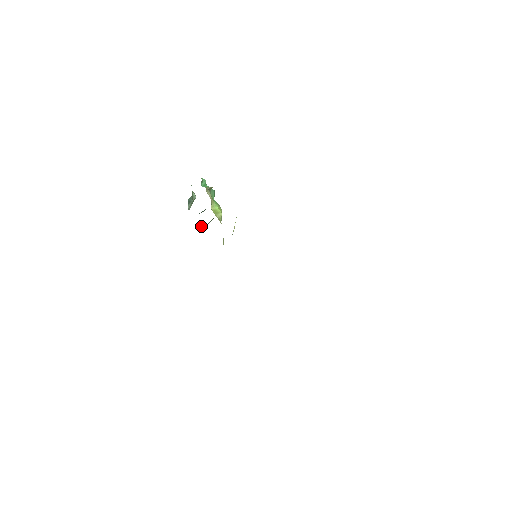
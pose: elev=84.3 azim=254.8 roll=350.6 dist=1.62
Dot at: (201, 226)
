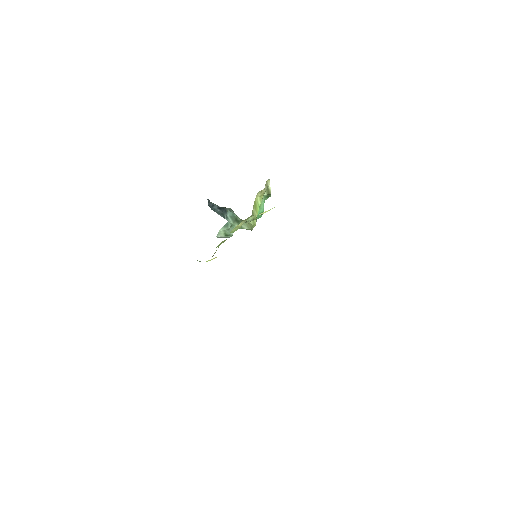
Dot at: (228, 216)
